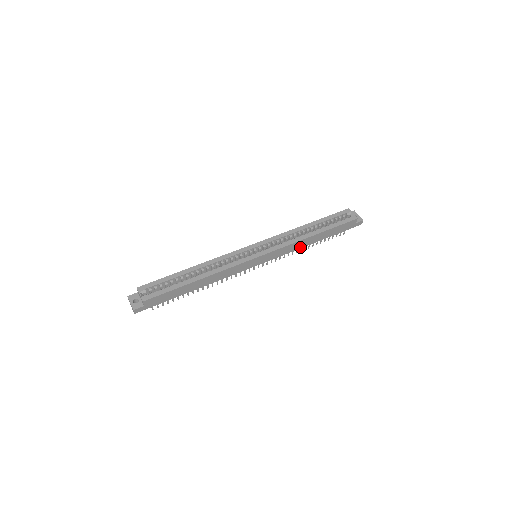
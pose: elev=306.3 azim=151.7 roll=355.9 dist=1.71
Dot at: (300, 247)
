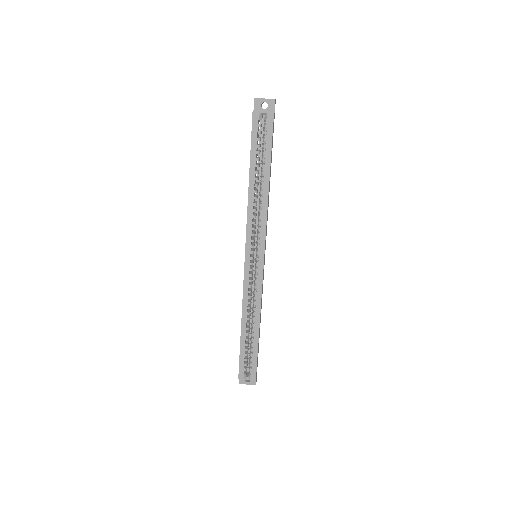
Dot at: (268, 201)
